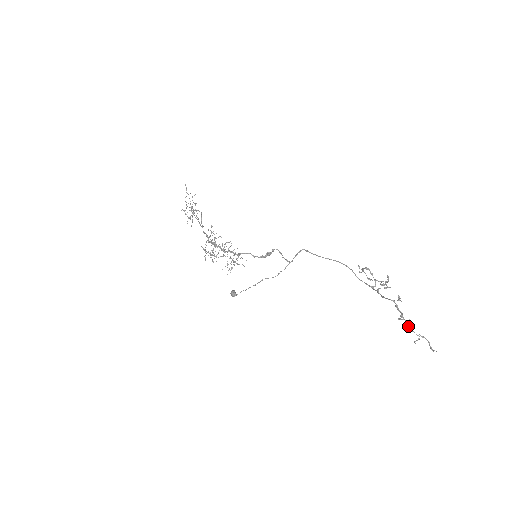
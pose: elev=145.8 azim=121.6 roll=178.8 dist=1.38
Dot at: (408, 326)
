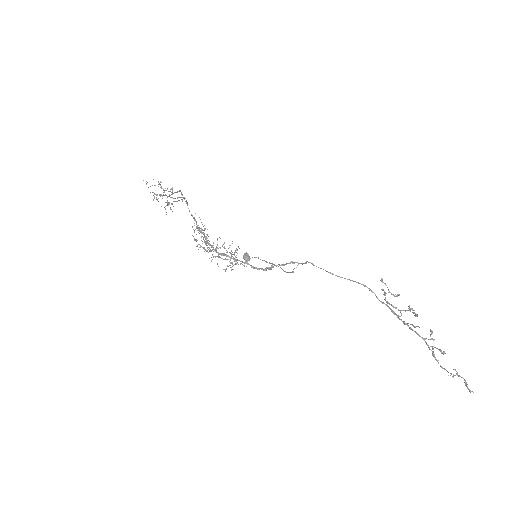
Dot at: occluded
